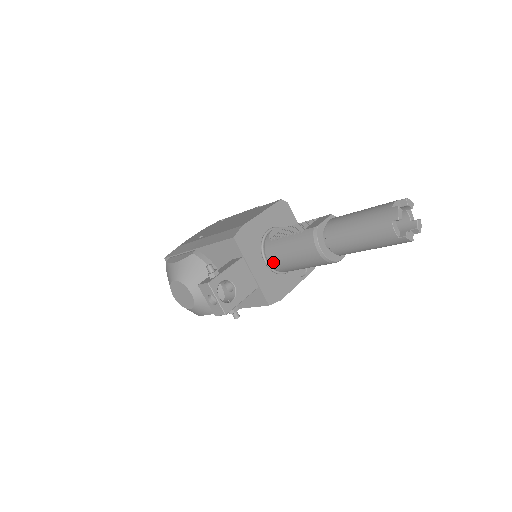
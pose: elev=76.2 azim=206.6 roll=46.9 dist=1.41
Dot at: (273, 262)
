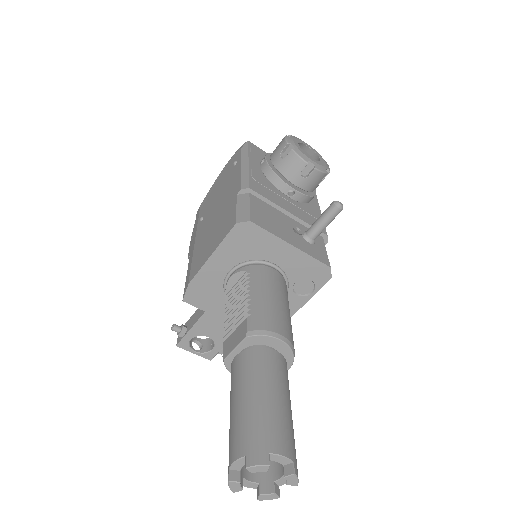
Dot at: occluded
